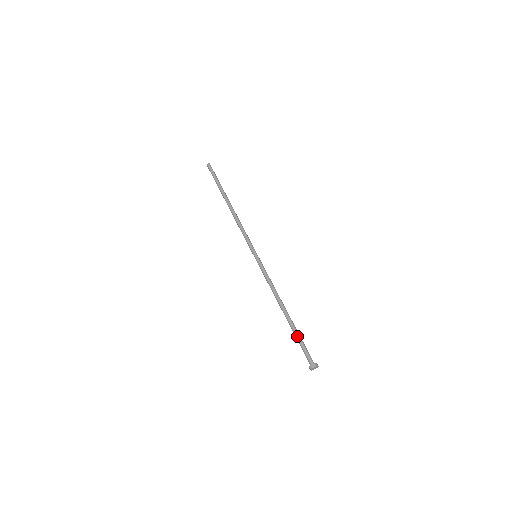
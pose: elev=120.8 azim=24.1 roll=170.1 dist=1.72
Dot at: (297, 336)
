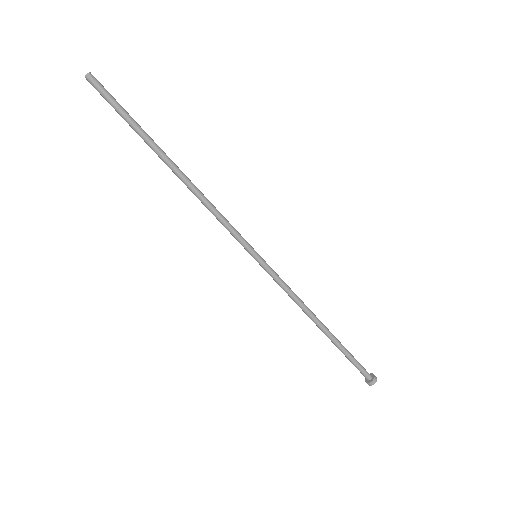
Dot at: (346, 354)
